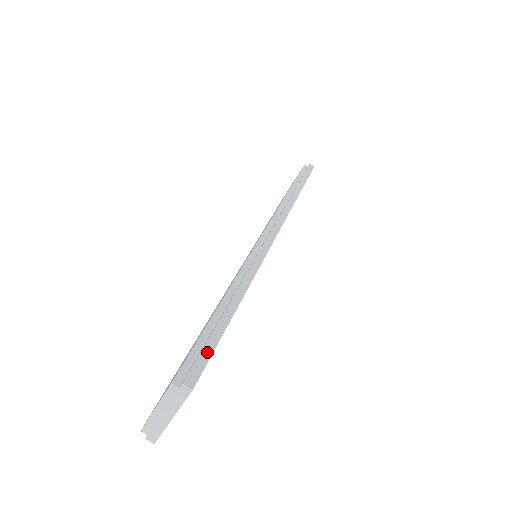
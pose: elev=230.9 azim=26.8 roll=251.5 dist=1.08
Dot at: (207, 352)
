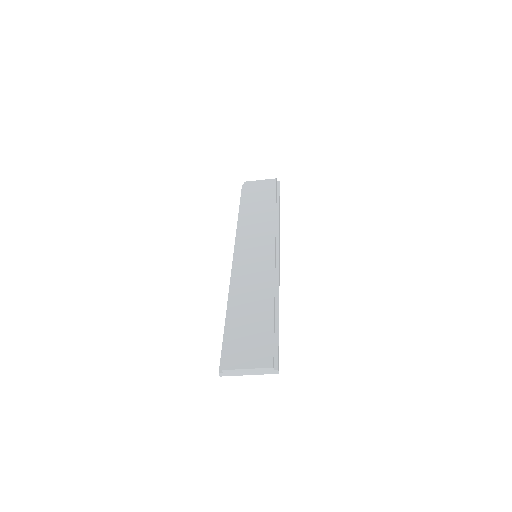
Dot at: occluded
